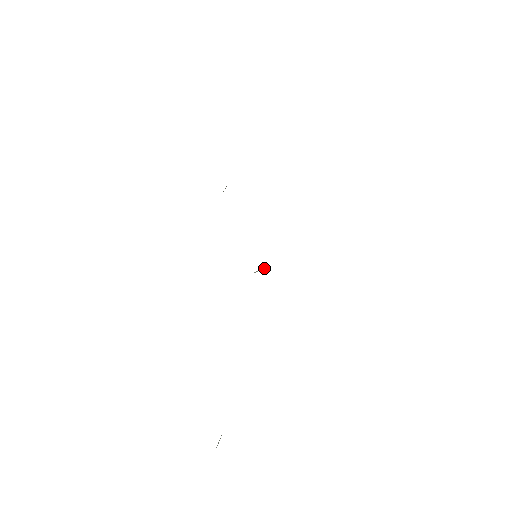
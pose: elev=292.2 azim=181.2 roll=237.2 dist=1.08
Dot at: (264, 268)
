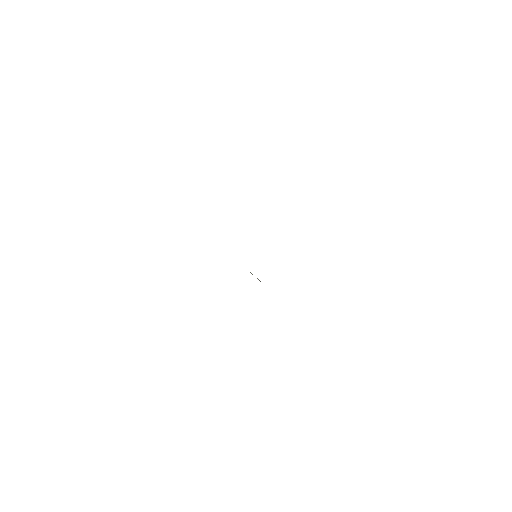
Dot at: (258, 279)
